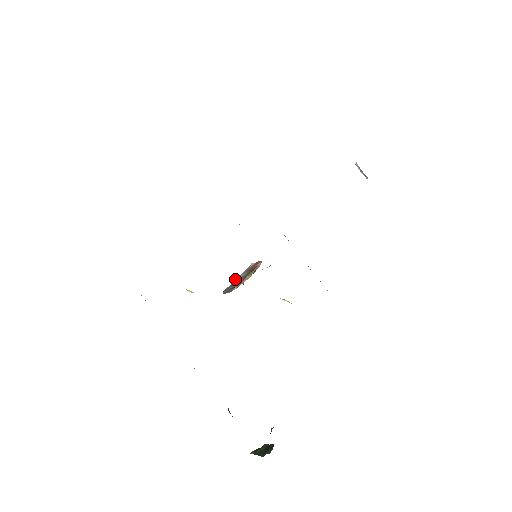
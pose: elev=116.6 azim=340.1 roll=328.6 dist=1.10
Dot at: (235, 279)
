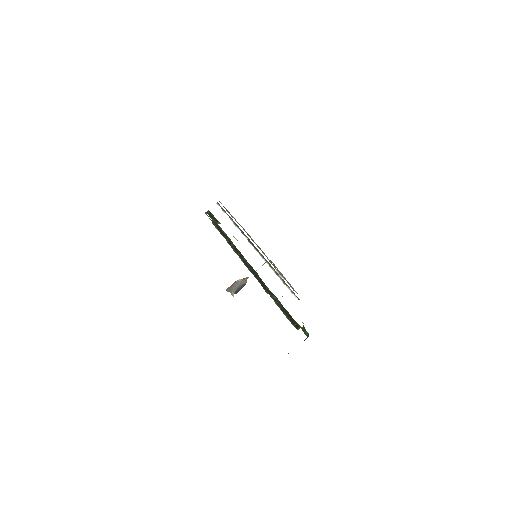
Dot at: occluded
